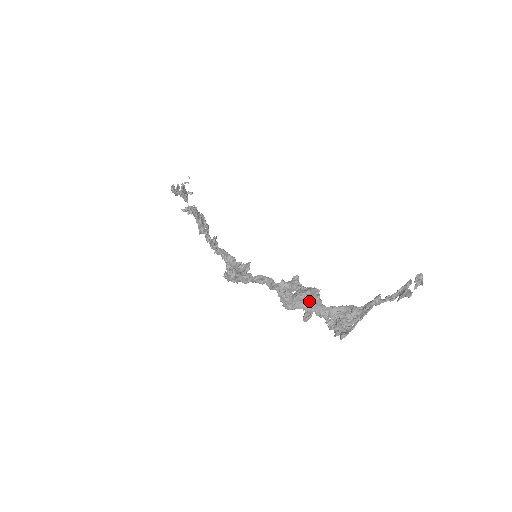
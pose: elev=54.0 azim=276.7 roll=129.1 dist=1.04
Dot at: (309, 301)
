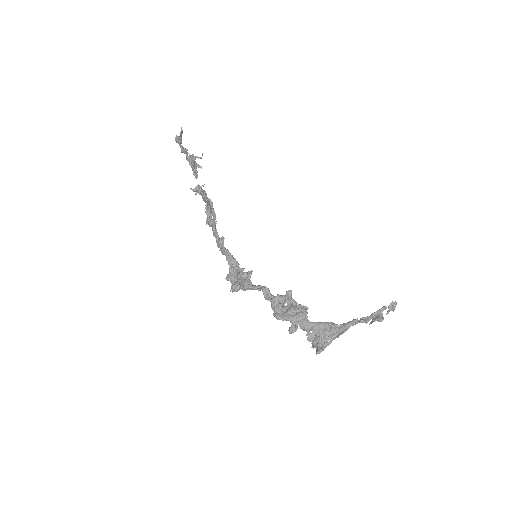
Dot at: (297, 317)
